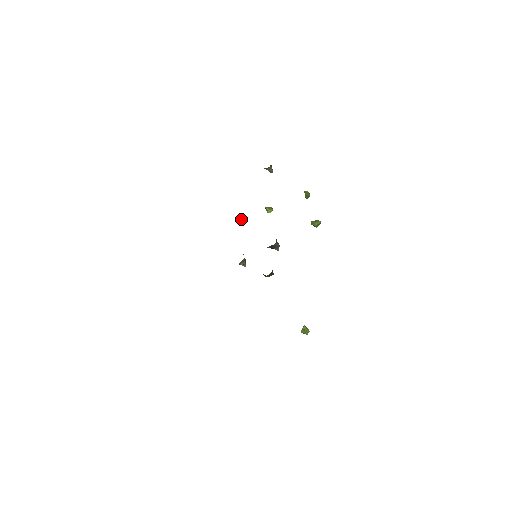
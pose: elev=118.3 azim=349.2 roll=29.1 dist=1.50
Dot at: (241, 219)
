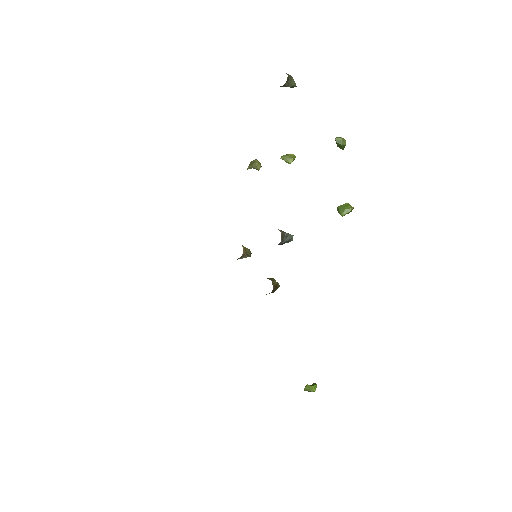
Dot at: (253, 167)
